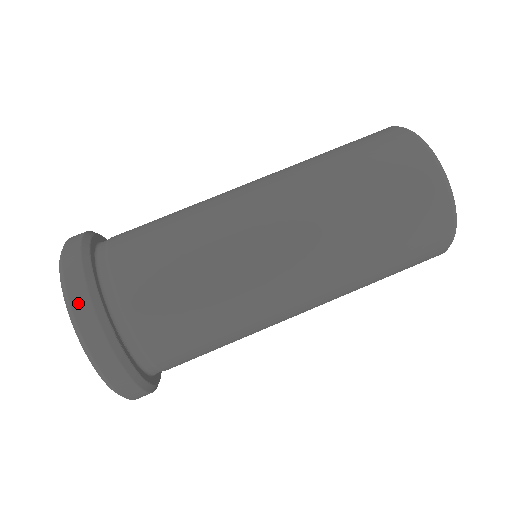
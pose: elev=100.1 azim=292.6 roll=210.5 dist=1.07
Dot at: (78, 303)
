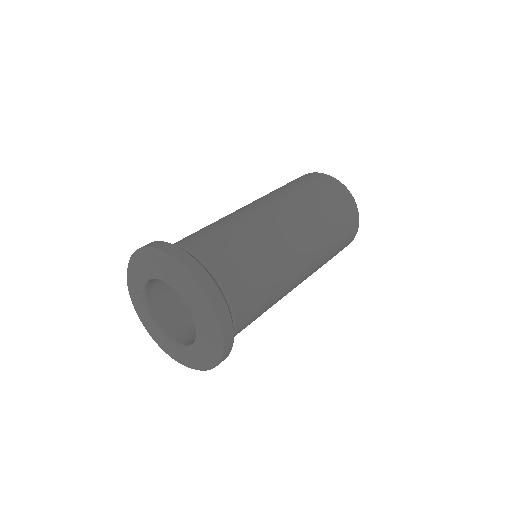
Dot at: occluded
